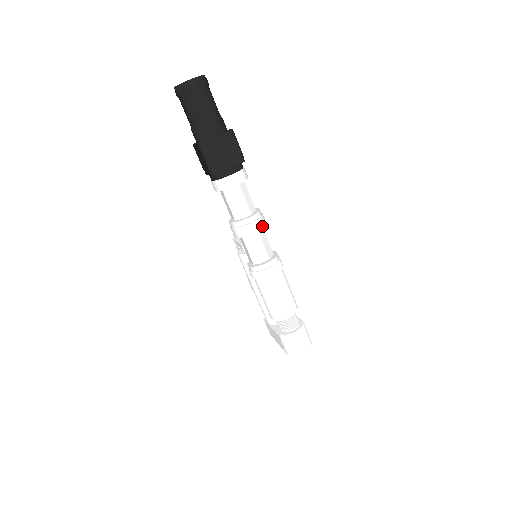
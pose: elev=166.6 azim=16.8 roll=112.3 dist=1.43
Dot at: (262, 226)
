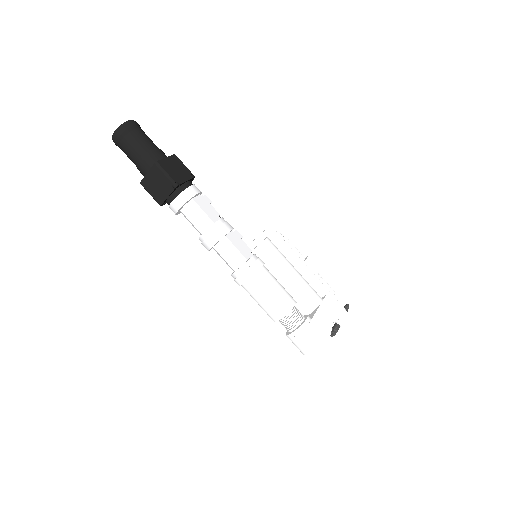
Dot at: (218, 239)
